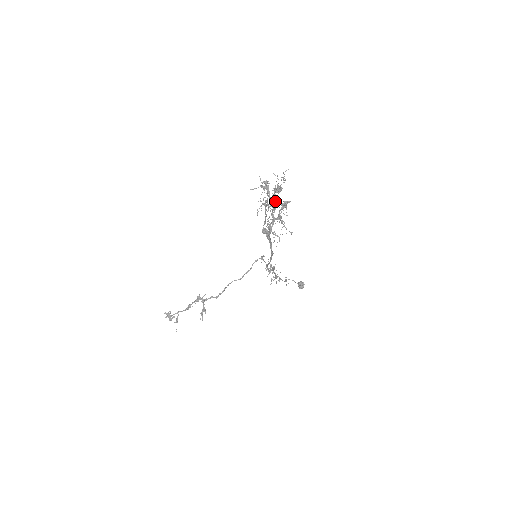
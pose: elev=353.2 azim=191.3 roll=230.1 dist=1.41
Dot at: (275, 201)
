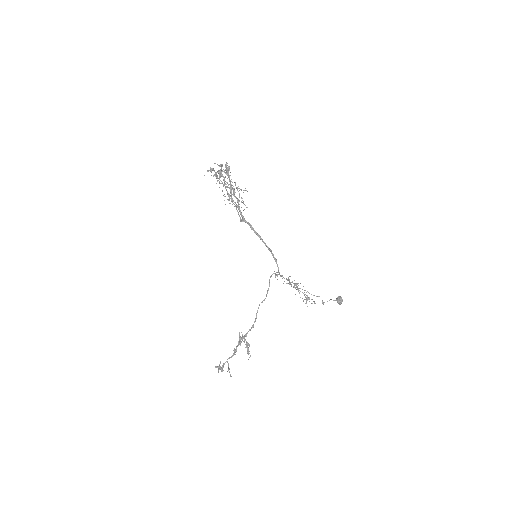
Dot at: (220, 172)
